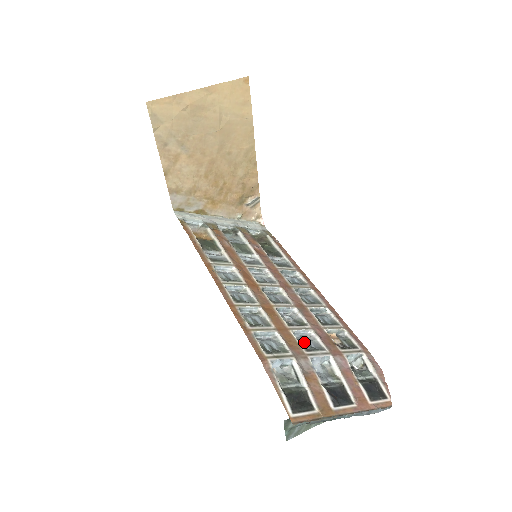
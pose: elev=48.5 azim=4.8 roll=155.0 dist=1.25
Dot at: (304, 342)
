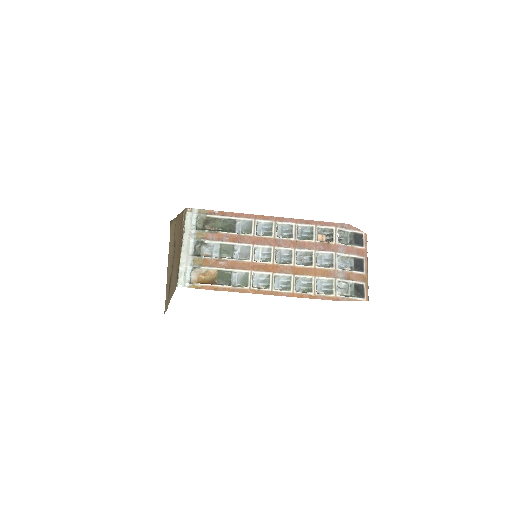
Dot at: (324, 262)
